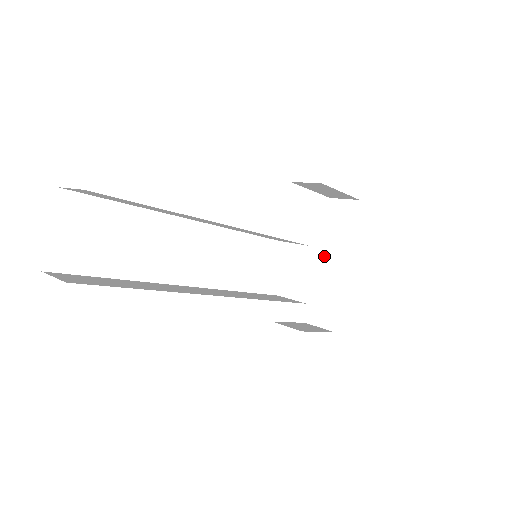
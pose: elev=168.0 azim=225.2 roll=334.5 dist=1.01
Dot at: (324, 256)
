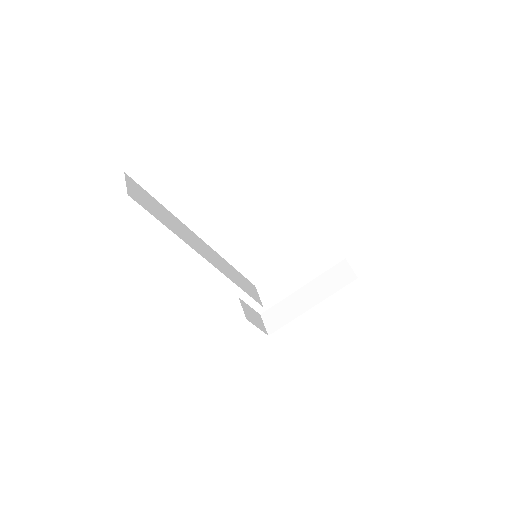
Dot at: (307, 288)
